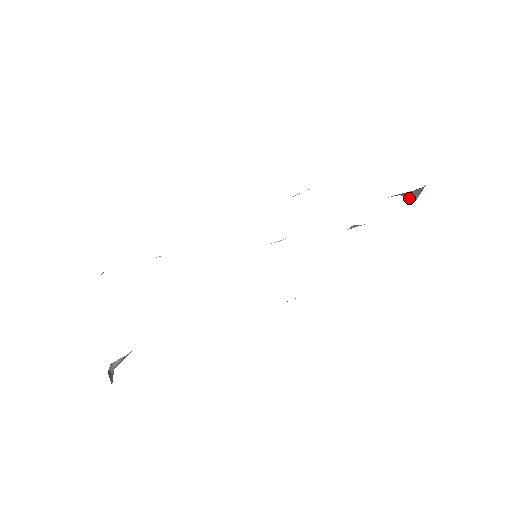
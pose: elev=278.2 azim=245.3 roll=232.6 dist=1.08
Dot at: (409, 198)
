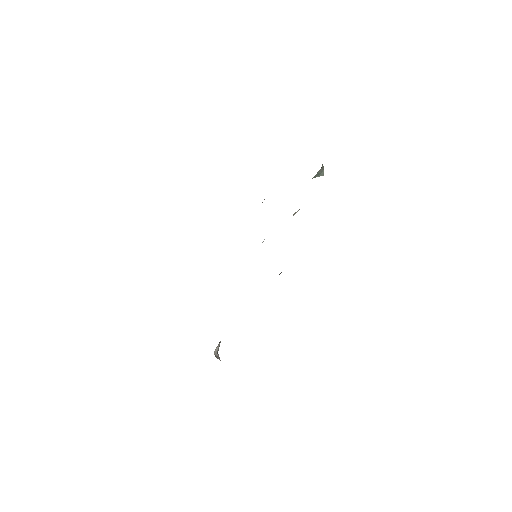
Dot at: (319, 176)
